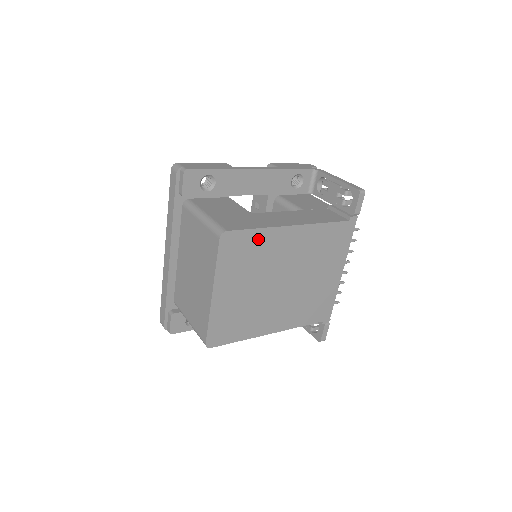
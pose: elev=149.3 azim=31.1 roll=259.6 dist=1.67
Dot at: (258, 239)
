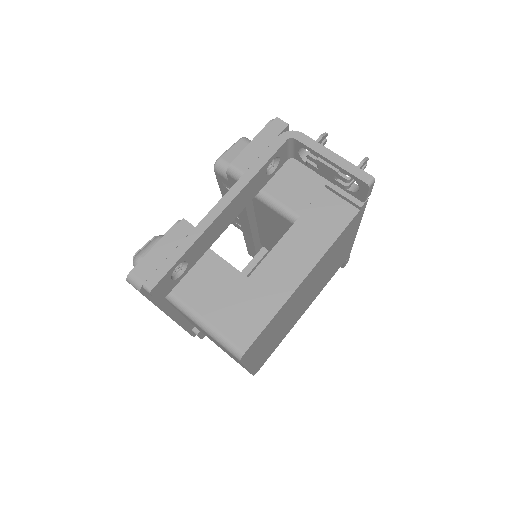
Dot at: (274, 320)
